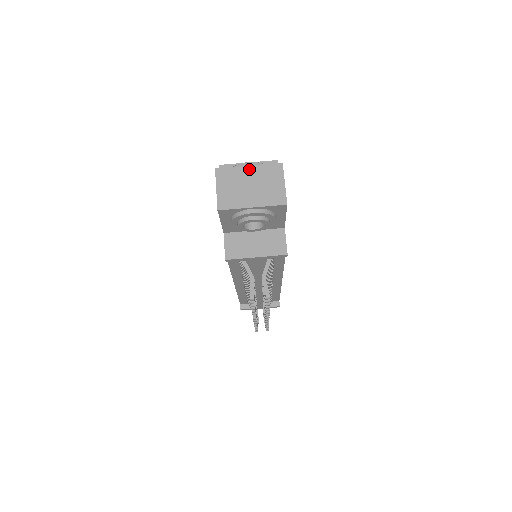
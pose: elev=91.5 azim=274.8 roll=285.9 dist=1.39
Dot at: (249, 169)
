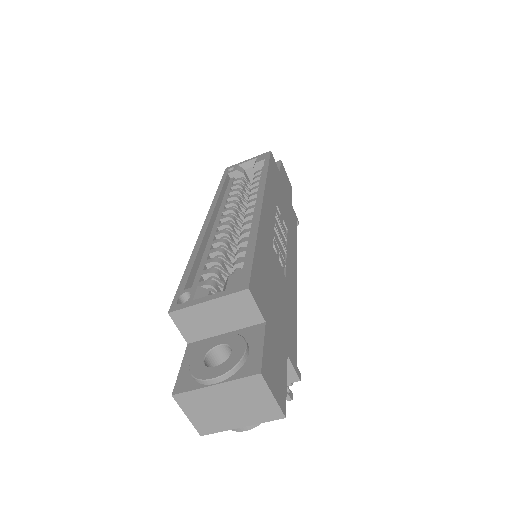
Dot at: (217, 389)
